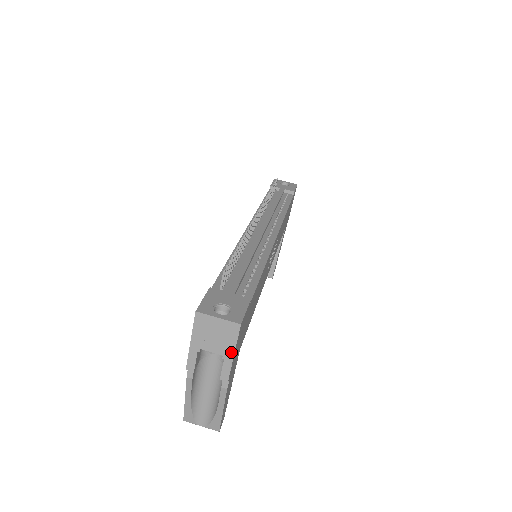
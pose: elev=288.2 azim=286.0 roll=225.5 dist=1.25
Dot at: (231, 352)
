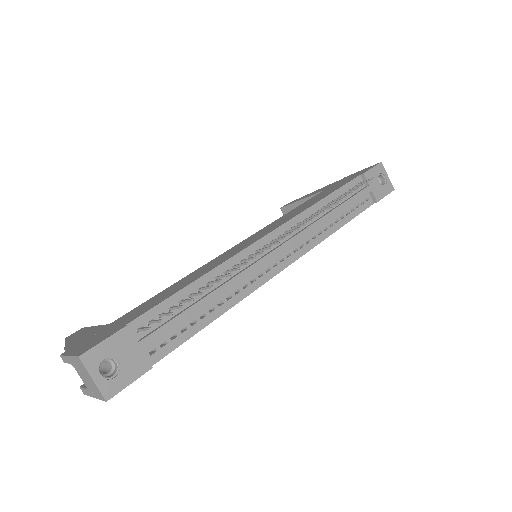
Dot at: (93, 395)
